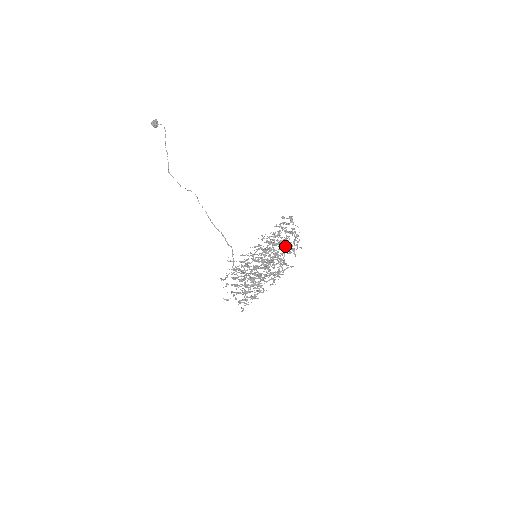
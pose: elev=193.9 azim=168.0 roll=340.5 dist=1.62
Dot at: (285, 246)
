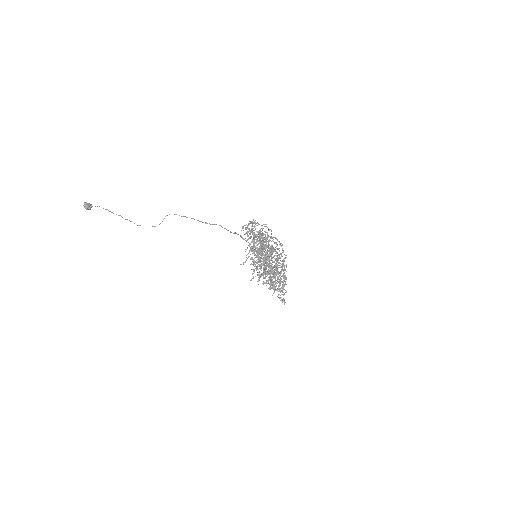
Dot at: (267, 247)
